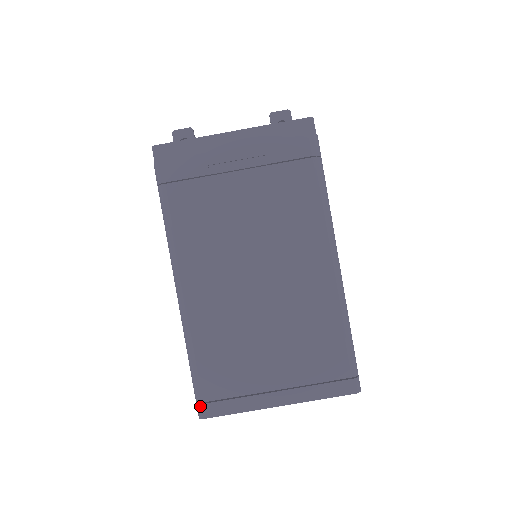
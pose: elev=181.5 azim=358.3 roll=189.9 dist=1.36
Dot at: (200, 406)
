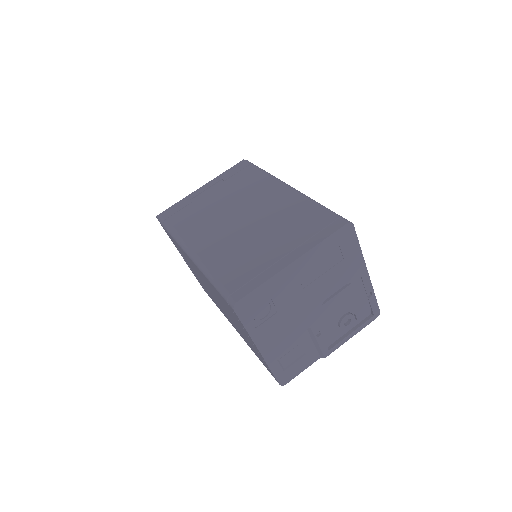
Dot at: (230, 298)
